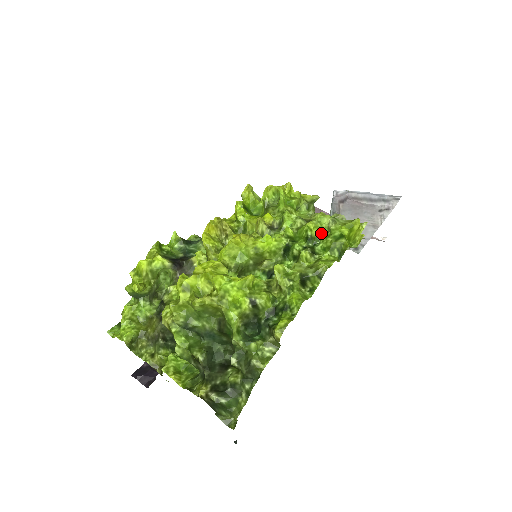
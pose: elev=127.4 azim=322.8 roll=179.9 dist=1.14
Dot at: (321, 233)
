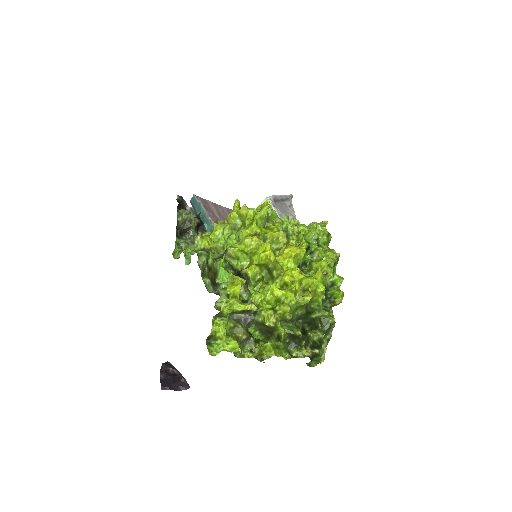
Dot at: occluded
